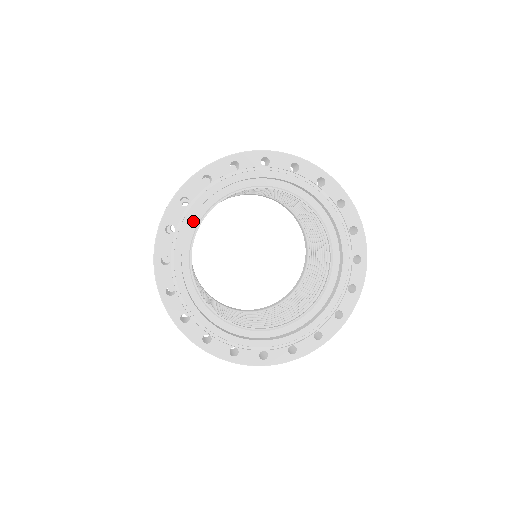
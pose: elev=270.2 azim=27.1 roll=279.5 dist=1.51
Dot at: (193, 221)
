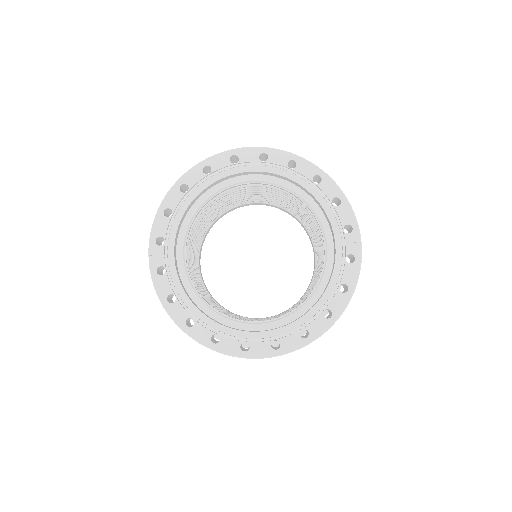
Dot at: (252, 176)
